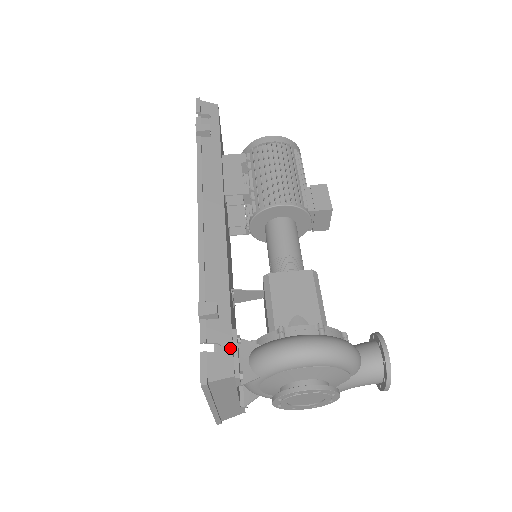
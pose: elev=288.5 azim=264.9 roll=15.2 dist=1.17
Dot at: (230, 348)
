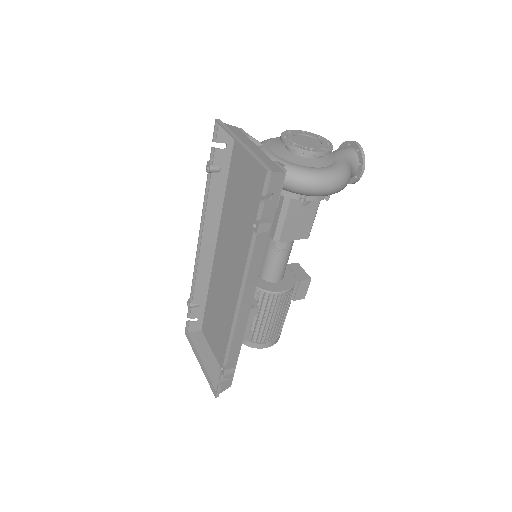
Dot at: (232, 146)
